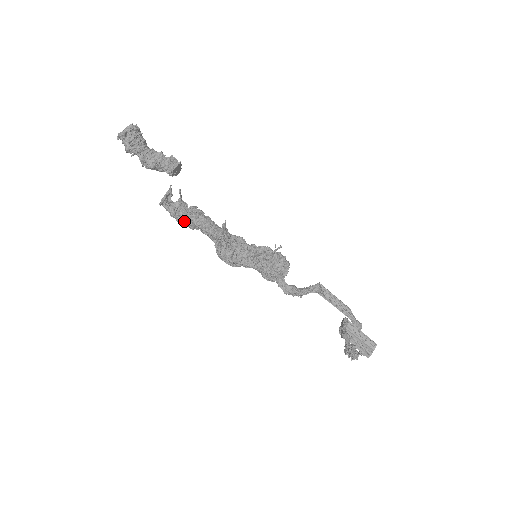
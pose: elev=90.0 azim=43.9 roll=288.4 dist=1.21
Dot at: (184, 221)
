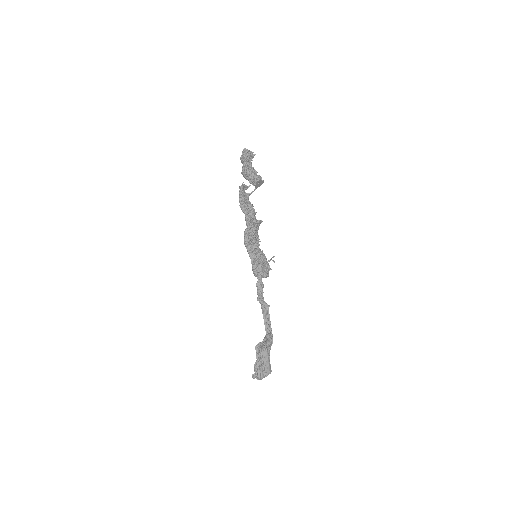
Dot at: (244, 202)
